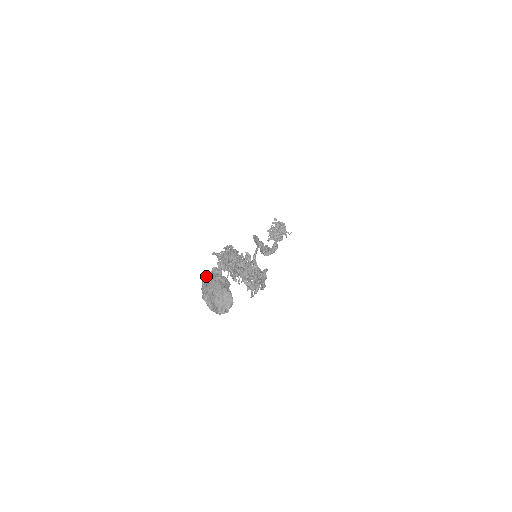
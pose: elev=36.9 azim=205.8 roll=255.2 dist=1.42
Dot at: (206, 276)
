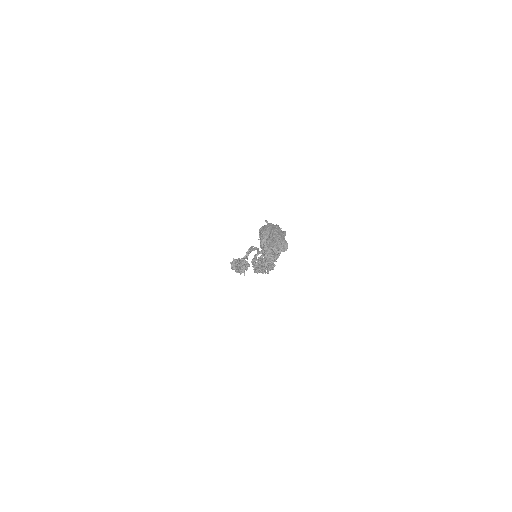
Dot at: occluded
